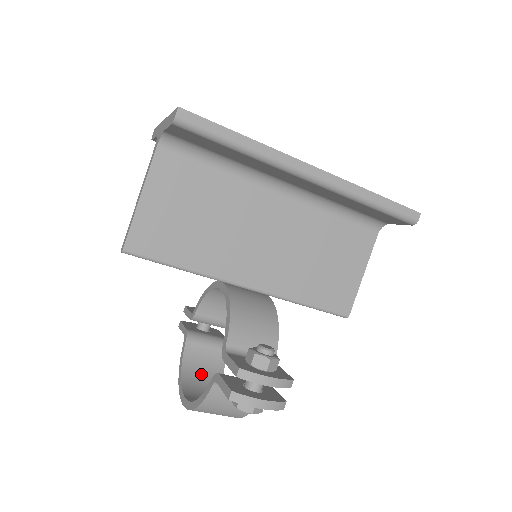
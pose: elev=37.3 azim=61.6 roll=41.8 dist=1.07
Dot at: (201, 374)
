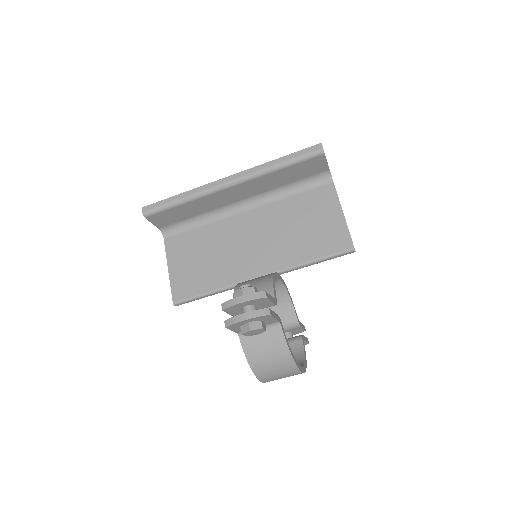
Dot at: occluded
